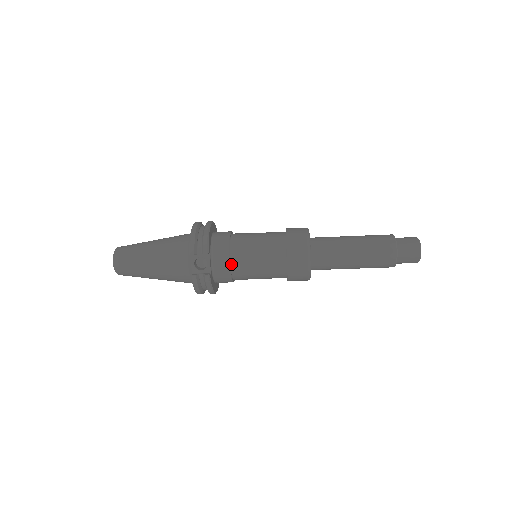
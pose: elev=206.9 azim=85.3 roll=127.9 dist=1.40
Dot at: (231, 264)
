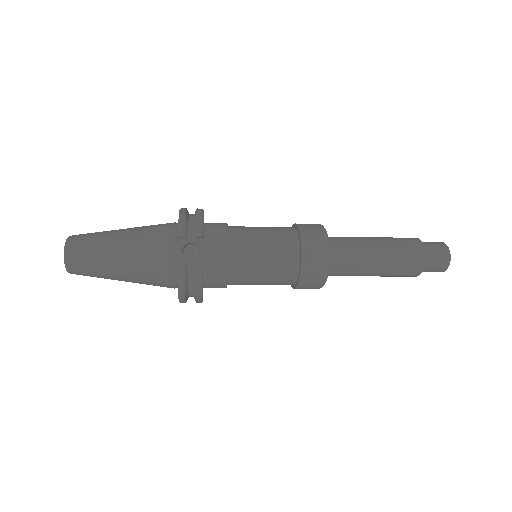
Dot at: (230, 256)
